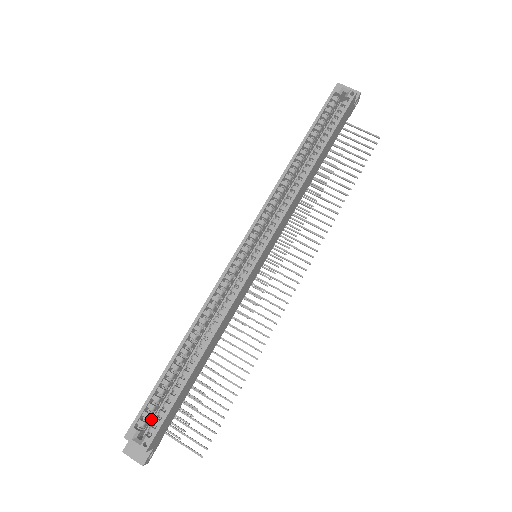
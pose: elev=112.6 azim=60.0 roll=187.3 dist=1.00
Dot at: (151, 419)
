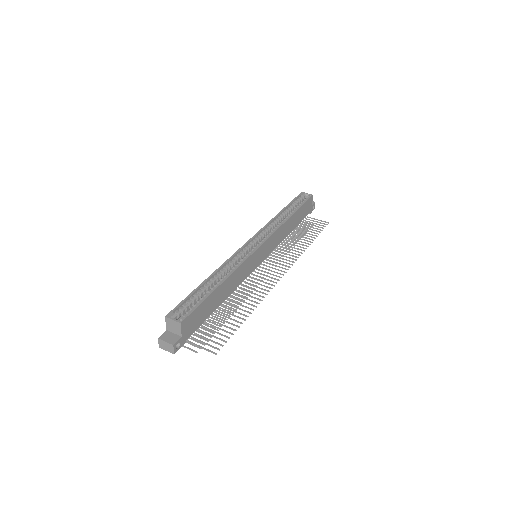
Dot at: occluded
